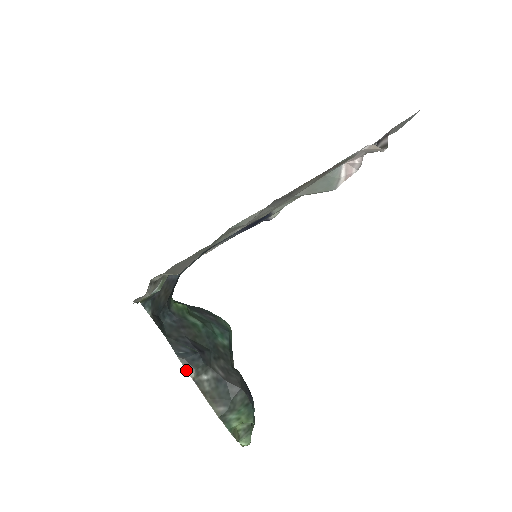
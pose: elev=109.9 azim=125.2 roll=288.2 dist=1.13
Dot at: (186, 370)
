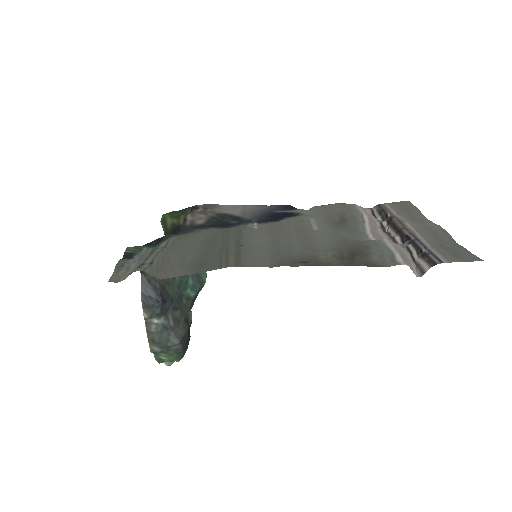
Dot at: (143, 310)
